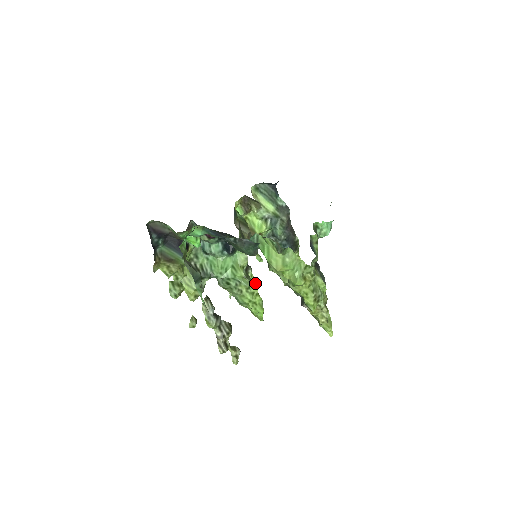
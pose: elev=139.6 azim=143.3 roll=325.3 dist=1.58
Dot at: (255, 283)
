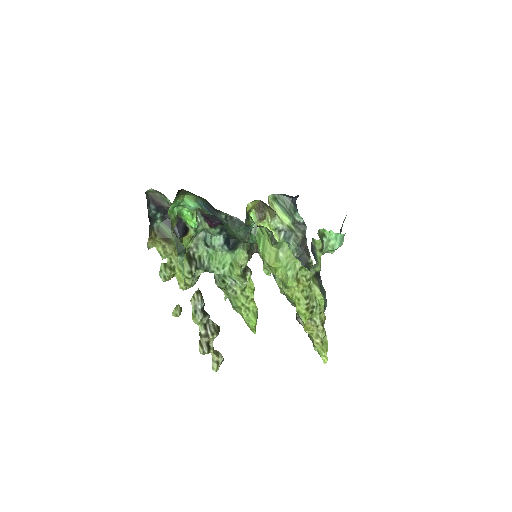
Dot at: (252, 287)
